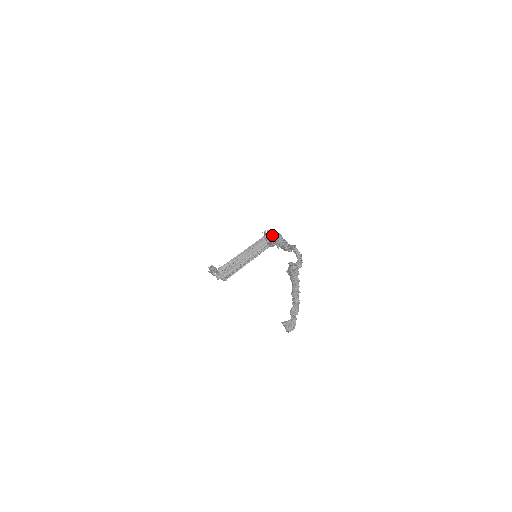
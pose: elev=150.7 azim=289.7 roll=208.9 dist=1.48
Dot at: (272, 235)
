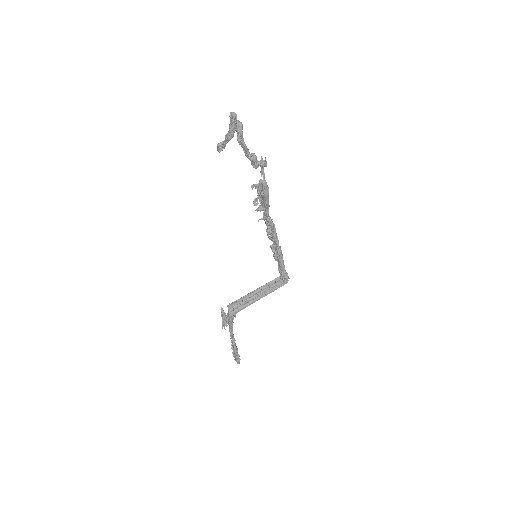
Dot at: (253, 185)
